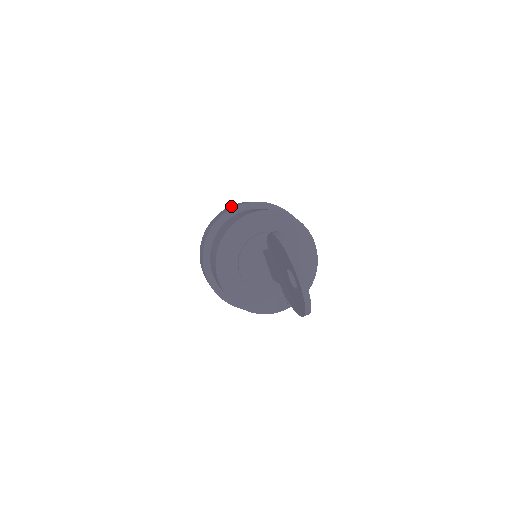
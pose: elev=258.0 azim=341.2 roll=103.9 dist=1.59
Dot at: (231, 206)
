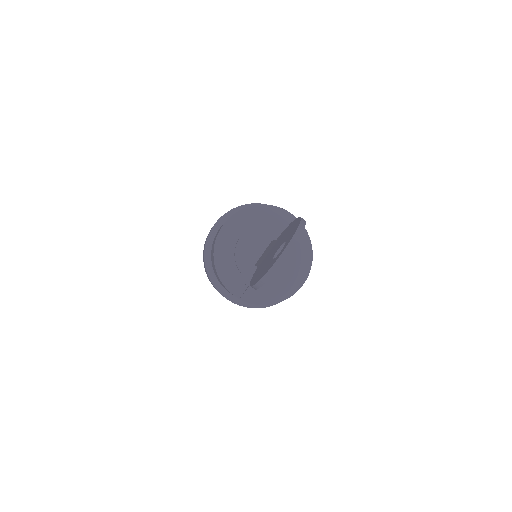
Dot at: occluded
